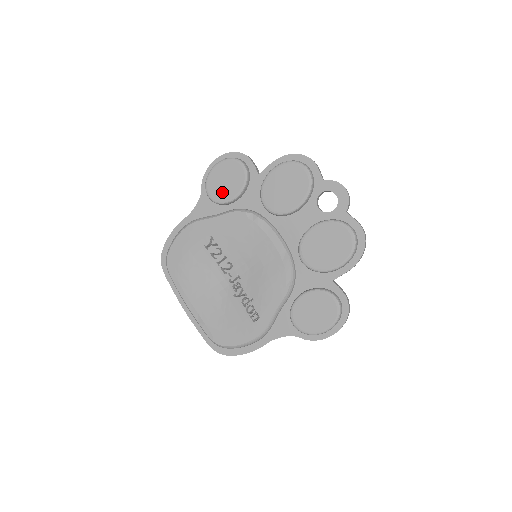
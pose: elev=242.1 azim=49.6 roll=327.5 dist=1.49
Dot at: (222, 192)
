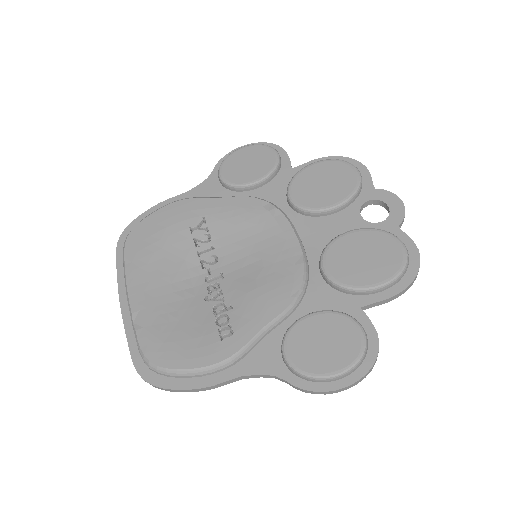
Dot at: (239, 174)
